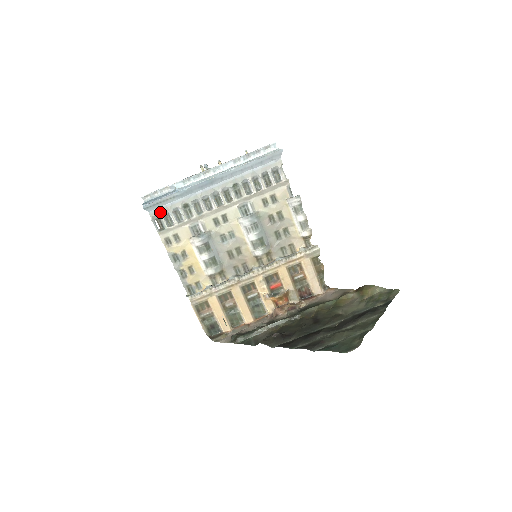
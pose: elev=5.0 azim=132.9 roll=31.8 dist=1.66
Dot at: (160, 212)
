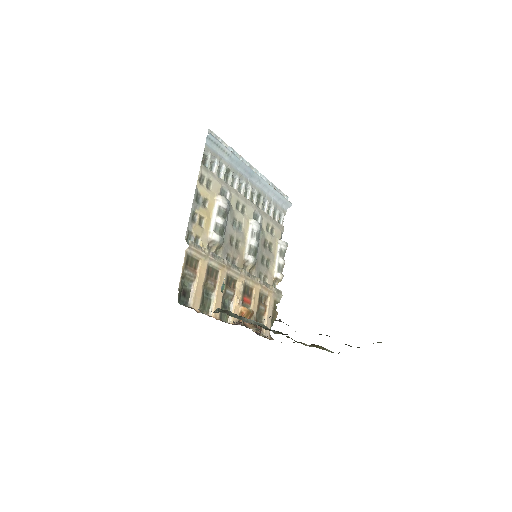
Dot at: (212, 153)
